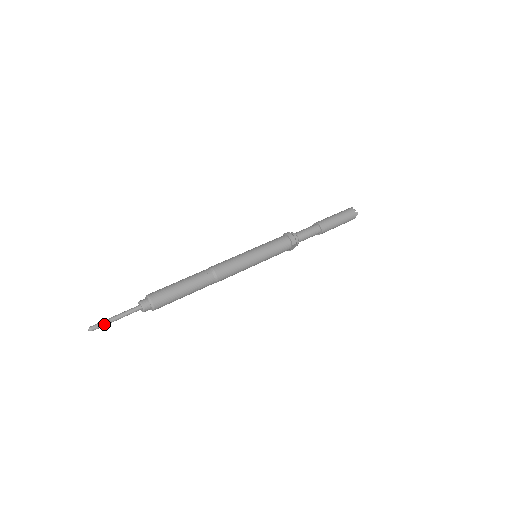
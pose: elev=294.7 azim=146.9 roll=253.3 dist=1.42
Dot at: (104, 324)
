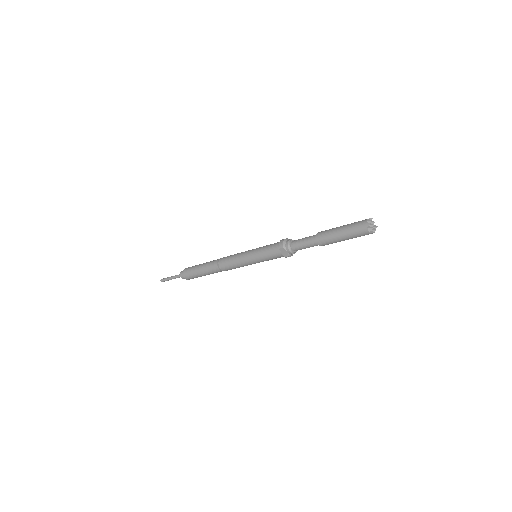
Dot at: (166, 279)
